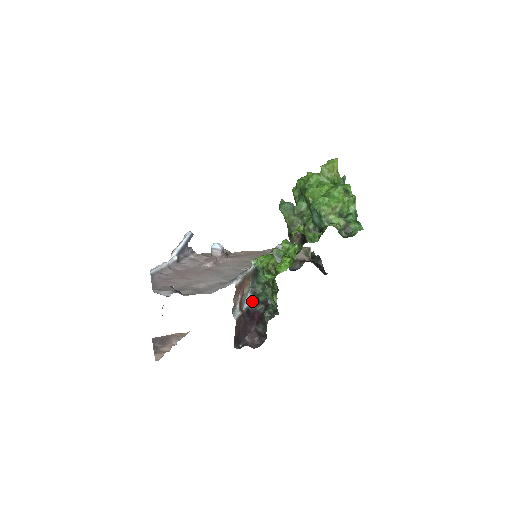
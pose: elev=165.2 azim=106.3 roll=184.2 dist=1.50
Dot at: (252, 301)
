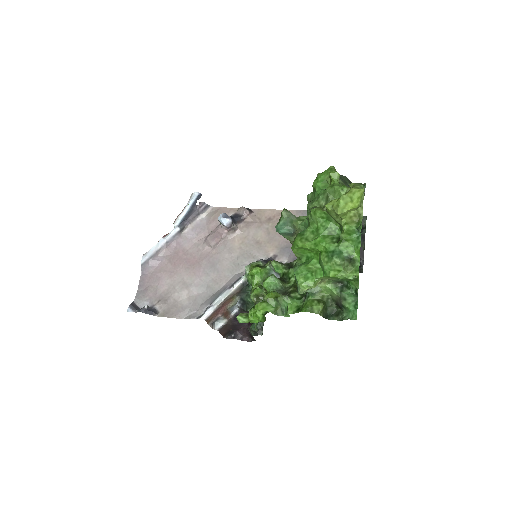
Dot at: (241, 309)
